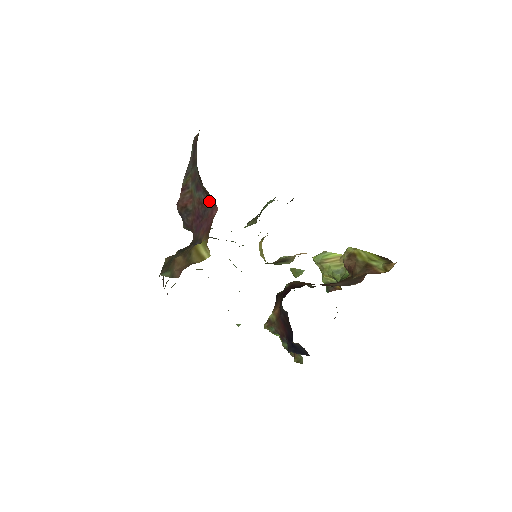
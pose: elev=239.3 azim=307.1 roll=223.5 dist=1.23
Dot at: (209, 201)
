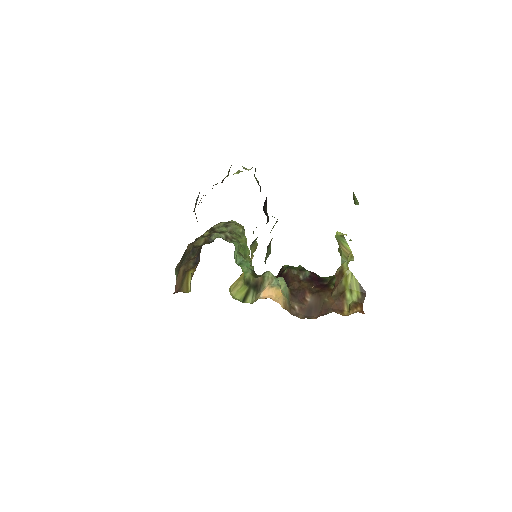
Dot at: occluded
